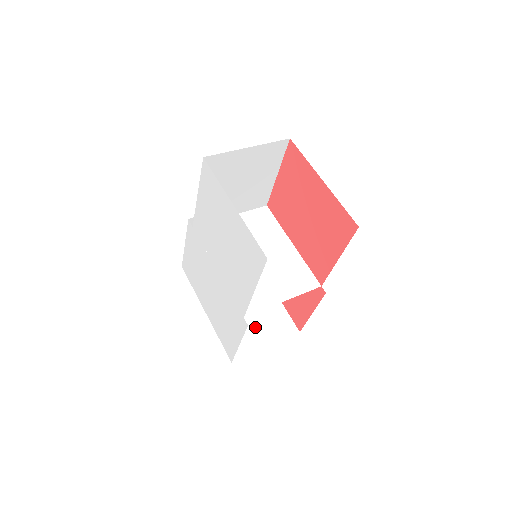
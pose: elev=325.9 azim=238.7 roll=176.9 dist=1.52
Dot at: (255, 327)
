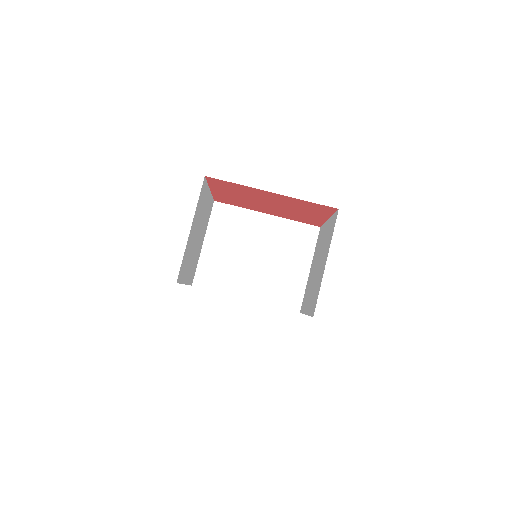
Dot at: occluded
